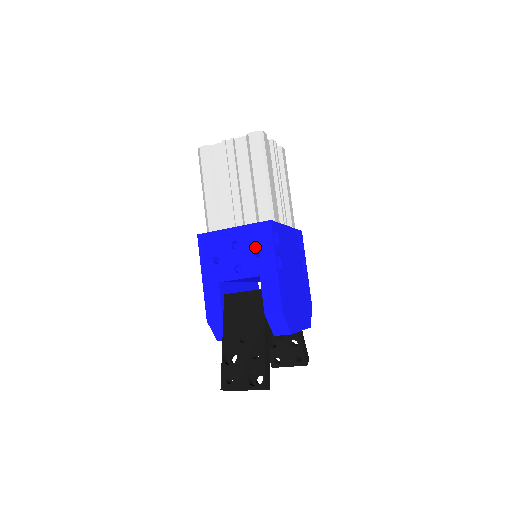
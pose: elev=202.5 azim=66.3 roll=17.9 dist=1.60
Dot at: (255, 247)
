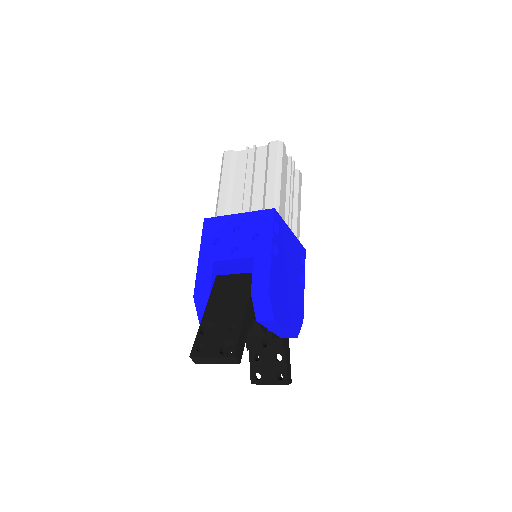
Dot at: (255, 231)
